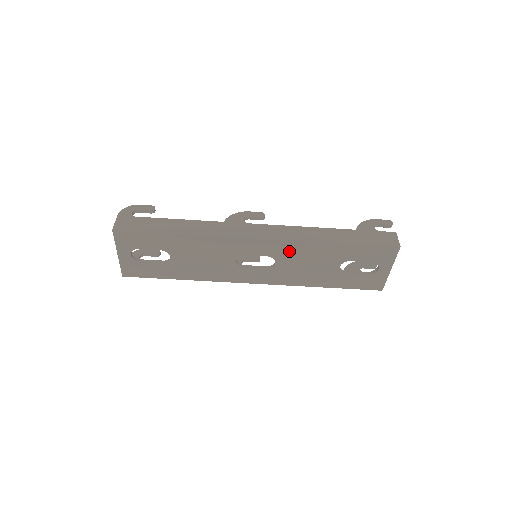
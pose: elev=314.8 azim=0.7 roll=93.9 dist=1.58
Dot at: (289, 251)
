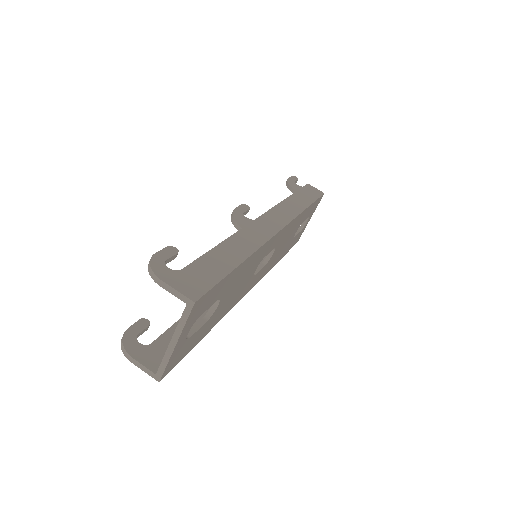
Dot at: (286, 233)
